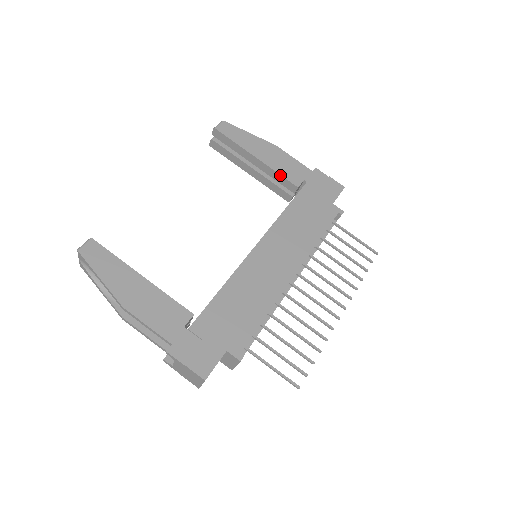
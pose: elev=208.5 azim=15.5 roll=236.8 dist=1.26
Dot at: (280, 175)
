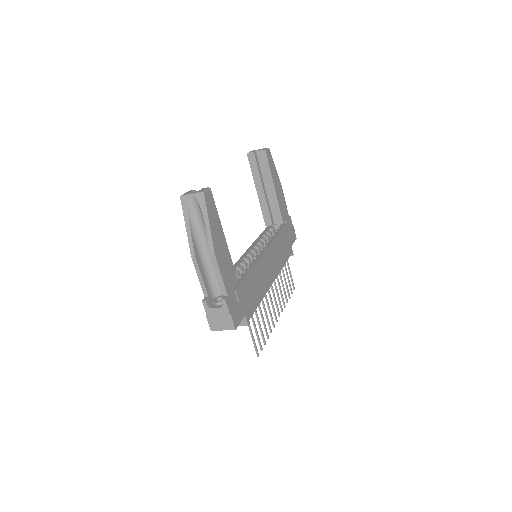
Dot at: (279, 209)
